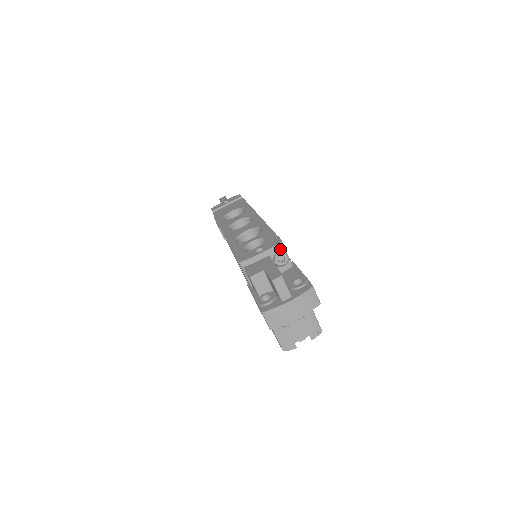
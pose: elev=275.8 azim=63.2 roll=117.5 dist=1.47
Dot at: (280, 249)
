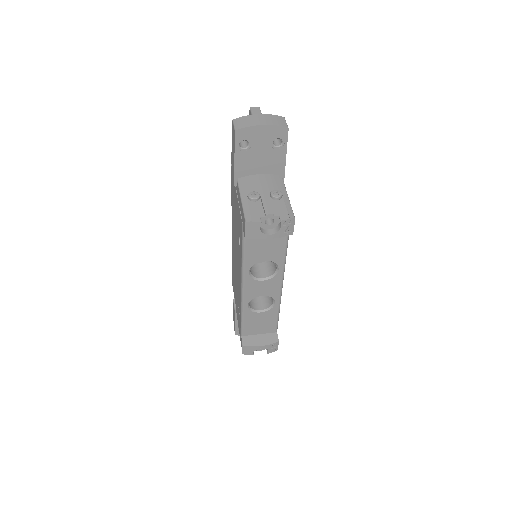
Dot at: occluded
